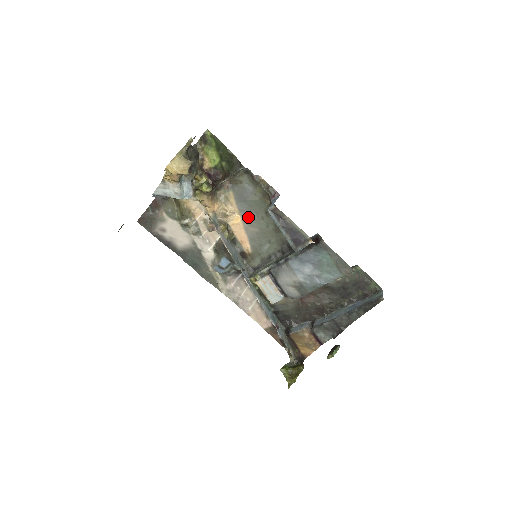
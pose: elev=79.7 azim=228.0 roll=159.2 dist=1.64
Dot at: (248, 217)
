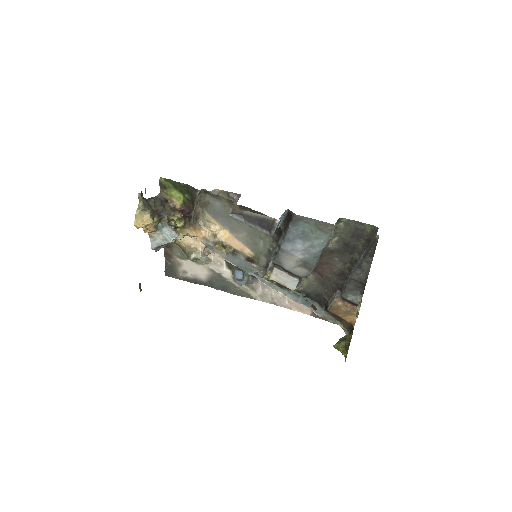
Dot at: (232, 227)
